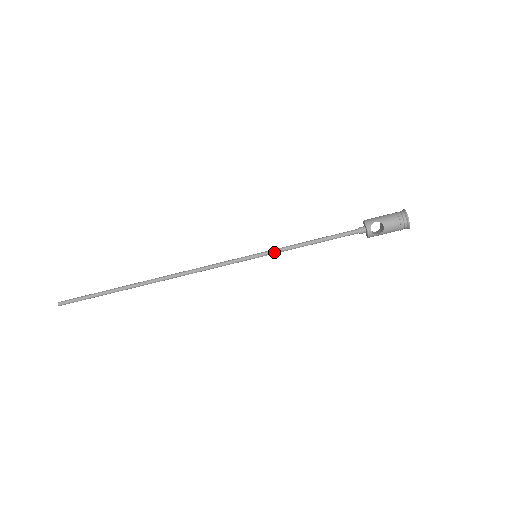
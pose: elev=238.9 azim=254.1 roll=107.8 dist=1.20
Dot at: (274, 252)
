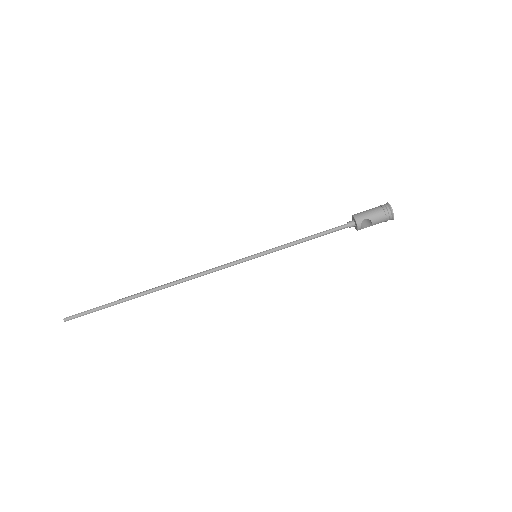
Dot at: occluded
